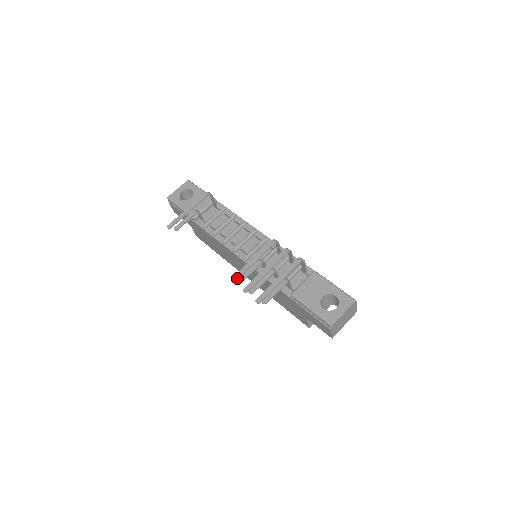
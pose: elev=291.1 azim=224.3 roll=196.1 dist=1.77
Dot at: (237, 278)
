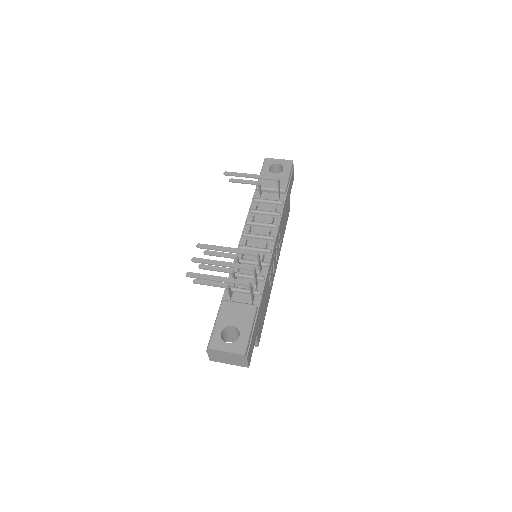
Dot at: (202, 247)
